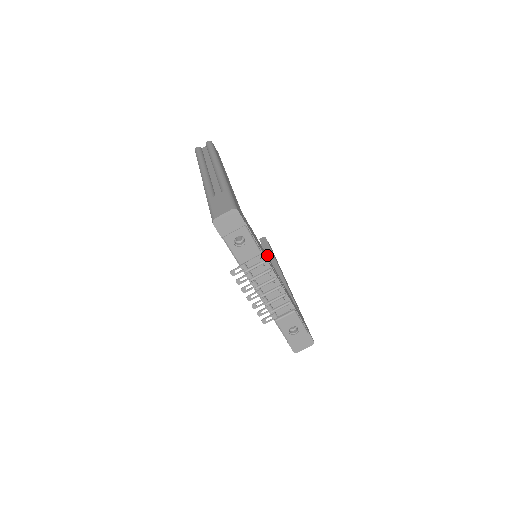
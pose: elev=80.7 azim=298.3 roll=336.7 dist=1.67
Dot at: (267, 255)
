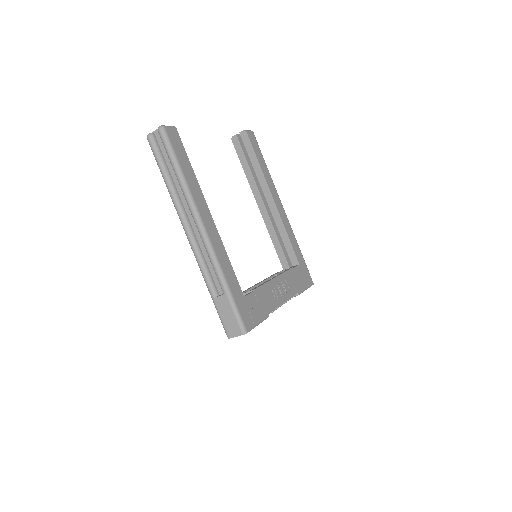
Dot at: (255, 169)
